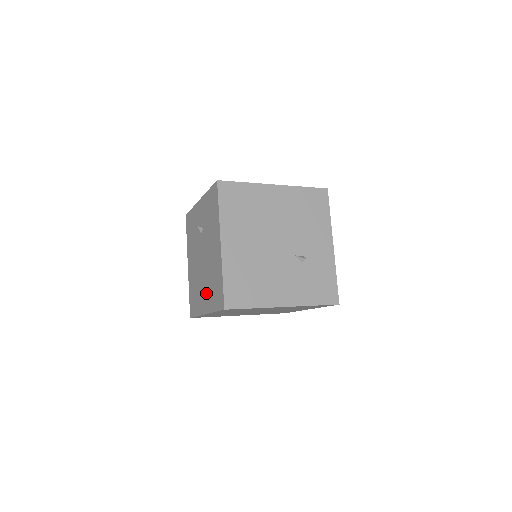
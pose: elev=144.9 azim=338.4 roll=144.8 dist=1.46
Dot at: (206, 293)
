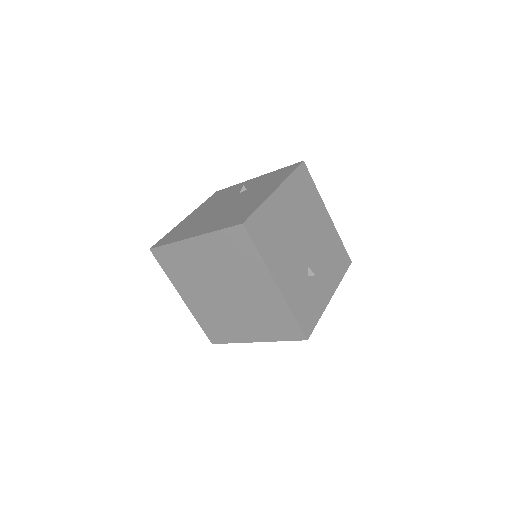
Dot at: (210, 223)
